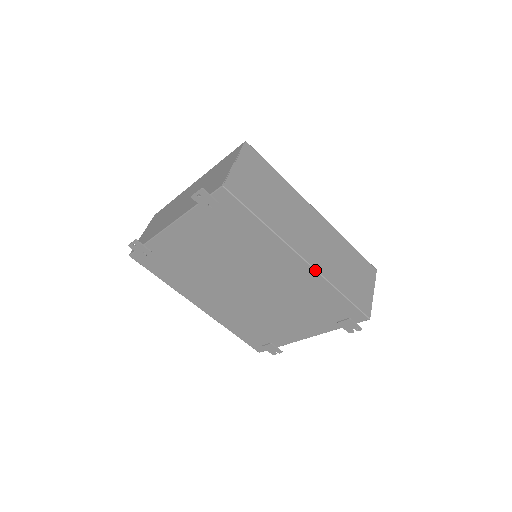
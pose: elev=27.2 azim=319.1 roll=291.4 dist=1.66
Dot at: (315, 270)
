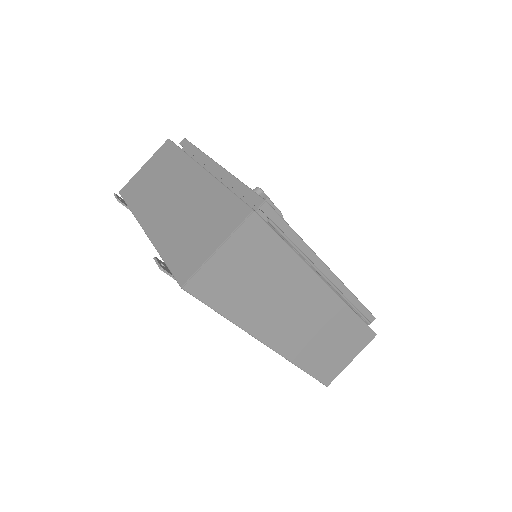
Dot at: (279, 354)
